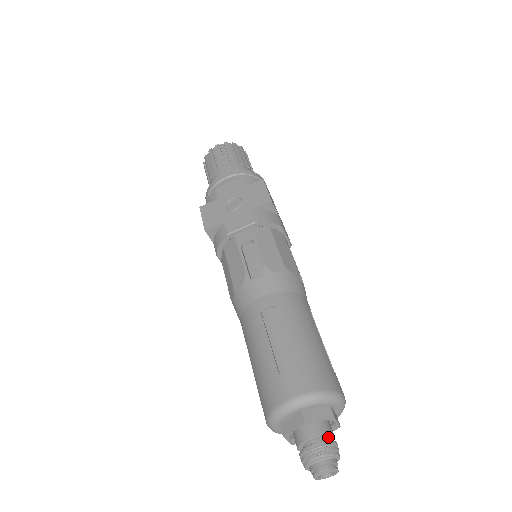
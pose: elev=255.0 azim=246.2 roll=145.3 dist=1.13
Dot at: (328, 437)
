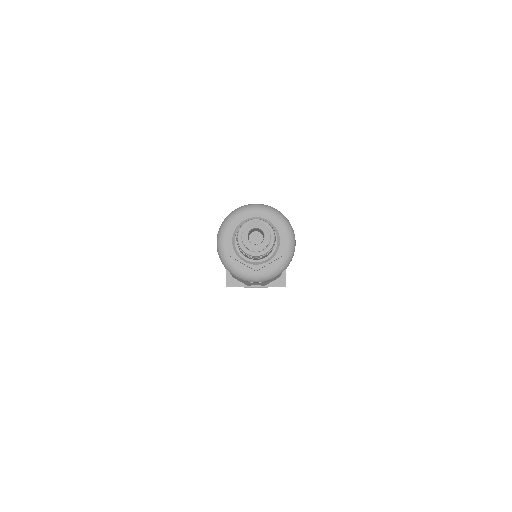
Dot at: occluded
